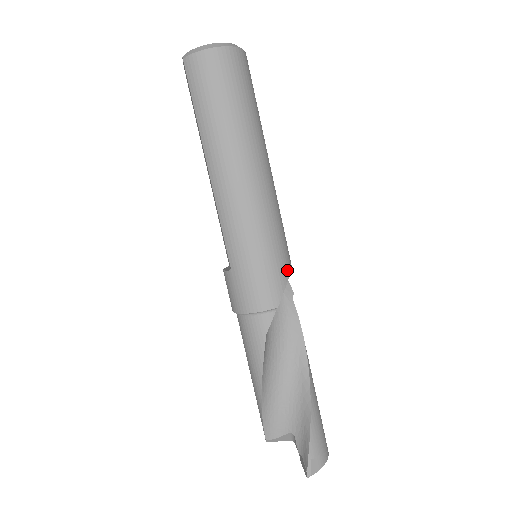
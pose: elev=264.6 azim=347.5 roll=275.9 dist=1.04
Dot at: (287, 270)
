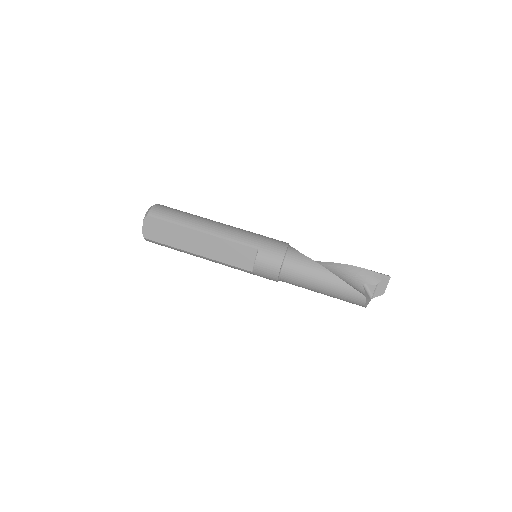
Dot at: occluded
